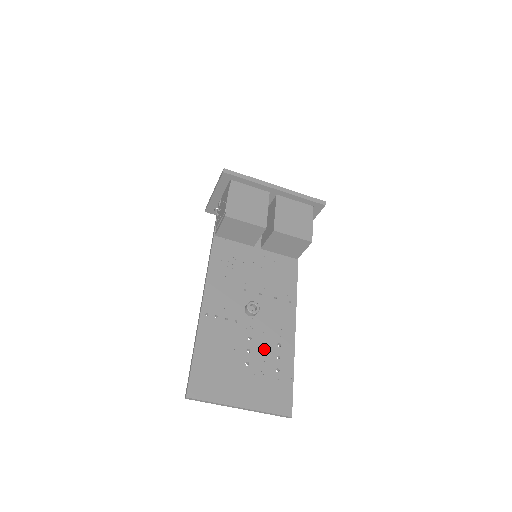
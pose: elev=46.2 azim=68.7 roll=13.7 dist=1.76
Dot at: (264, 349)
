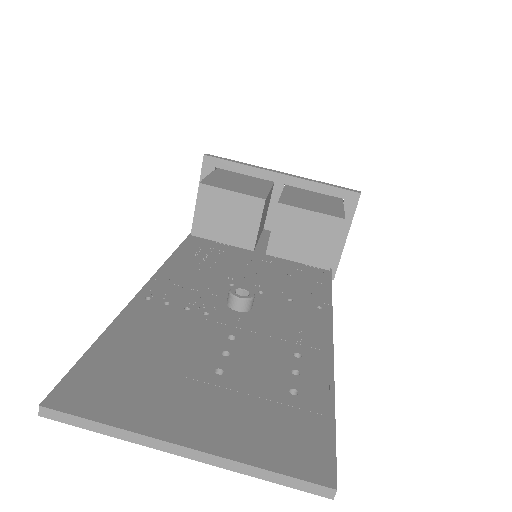
Dot at: (262, 356)
